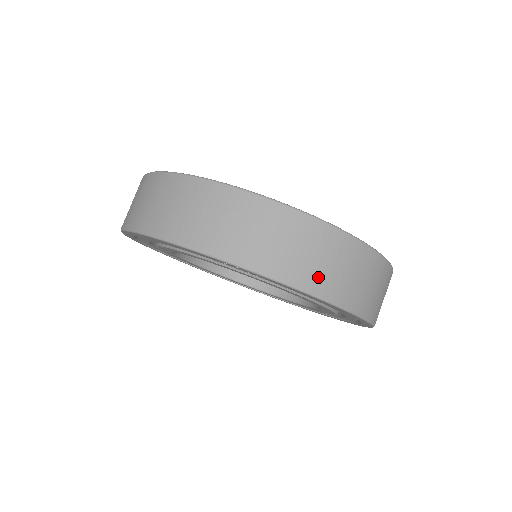
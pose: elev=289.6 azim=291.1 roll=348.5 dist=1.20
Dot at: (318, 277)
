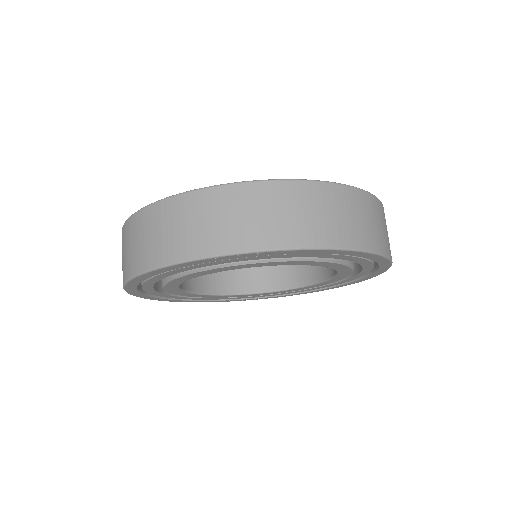
Dot at: (329, 231)
